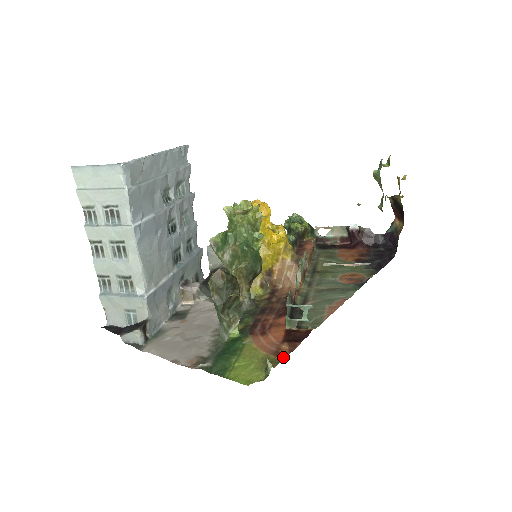
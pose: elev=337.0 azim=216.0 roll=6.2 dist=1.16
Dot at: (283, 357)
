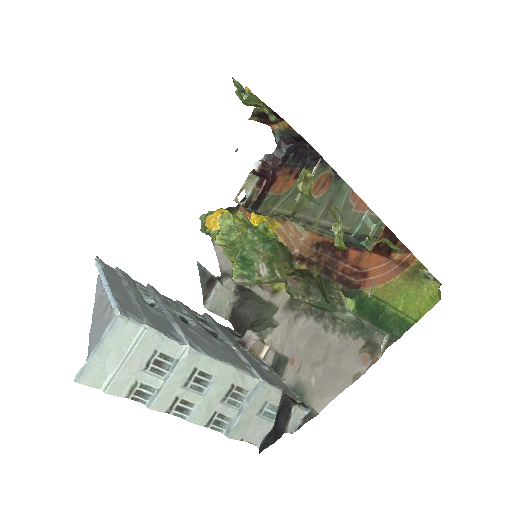
Dot at: (414, 259)
